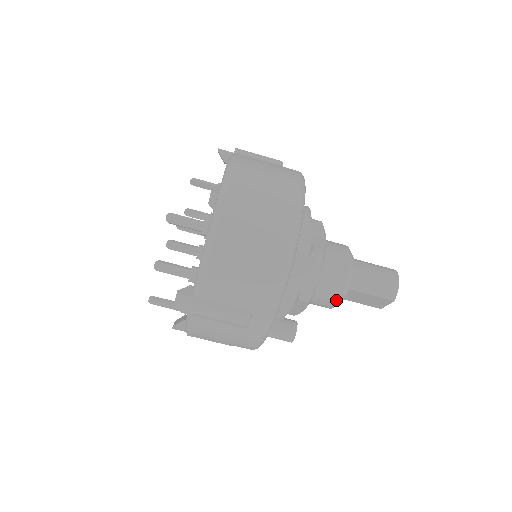
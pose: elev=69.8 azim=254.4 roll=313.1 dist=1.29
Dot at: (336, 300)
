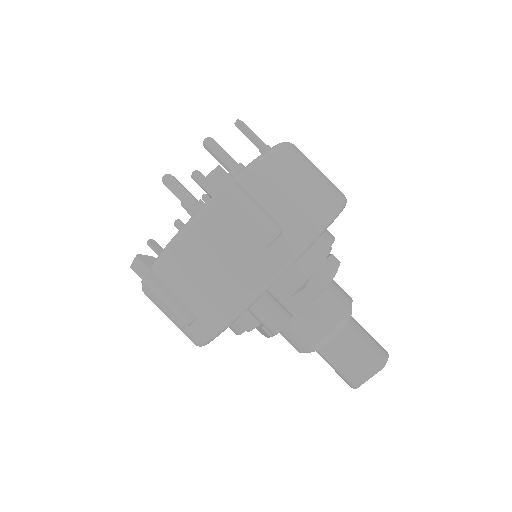
Dot at: (331, 326)
